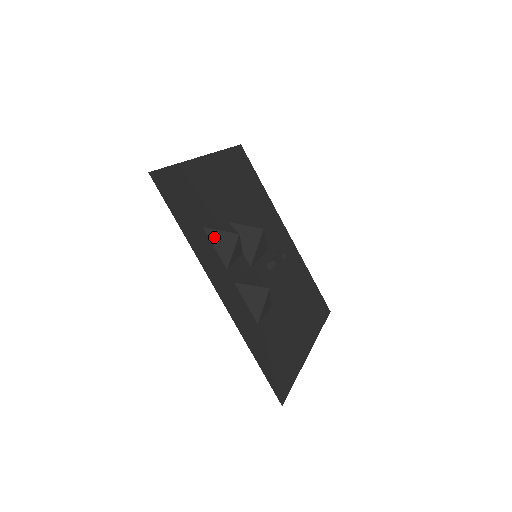
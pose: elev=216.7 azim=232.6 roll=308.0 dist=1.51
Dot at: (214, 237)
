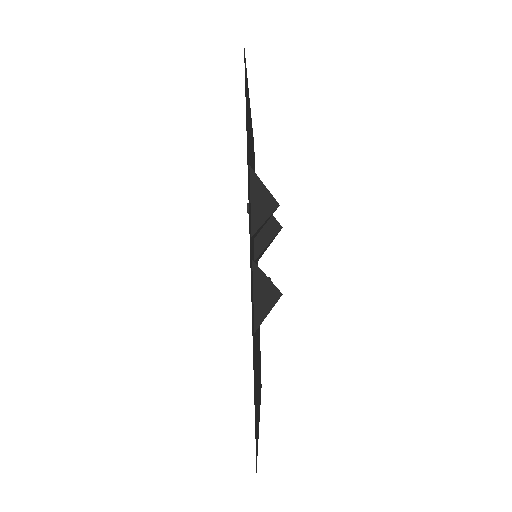
Dot at: (255, 187)
